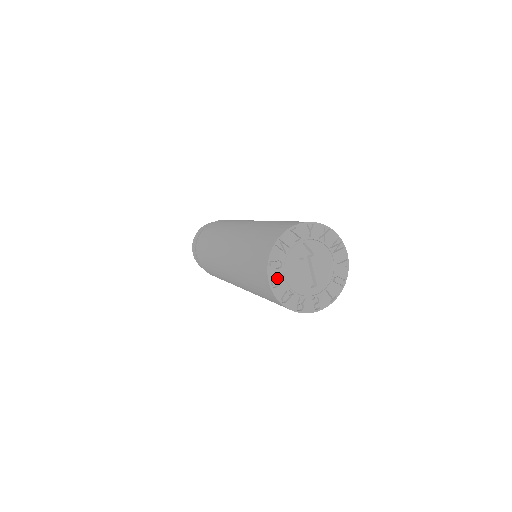
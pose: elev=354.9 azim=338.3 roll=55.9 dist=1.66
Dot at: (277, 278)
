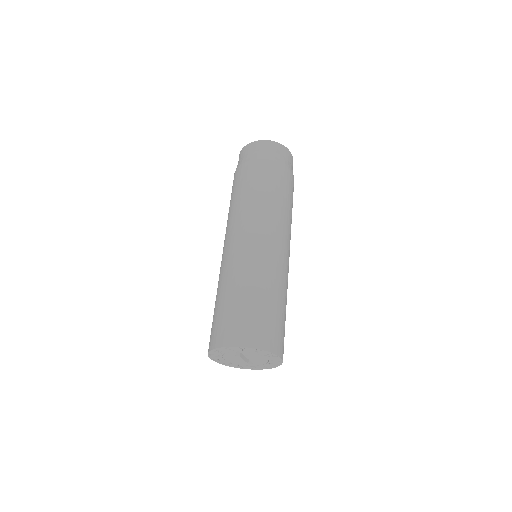
Dot at: (217, 359)
